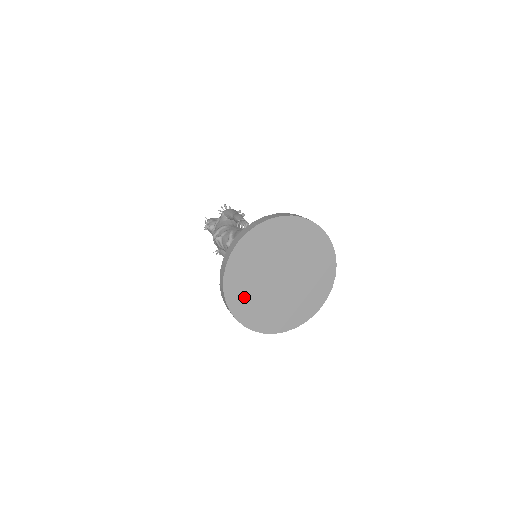
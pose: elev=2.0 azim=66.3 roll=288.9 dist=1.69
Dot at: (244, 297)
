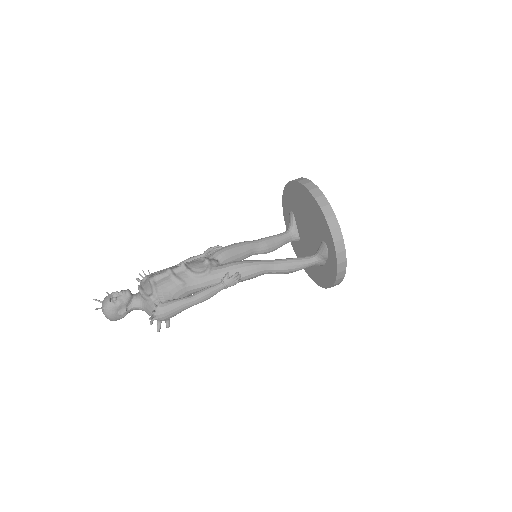
Dot at: occluded
